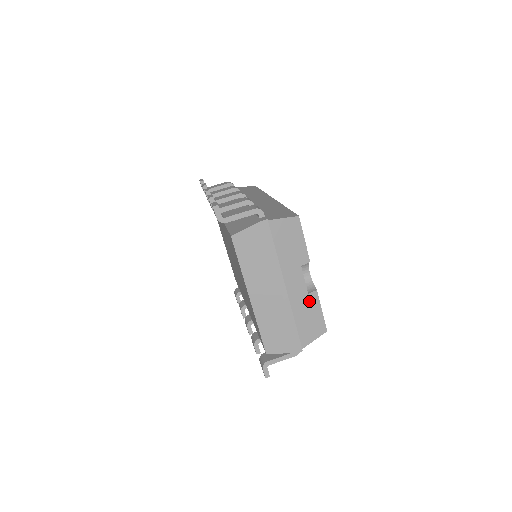
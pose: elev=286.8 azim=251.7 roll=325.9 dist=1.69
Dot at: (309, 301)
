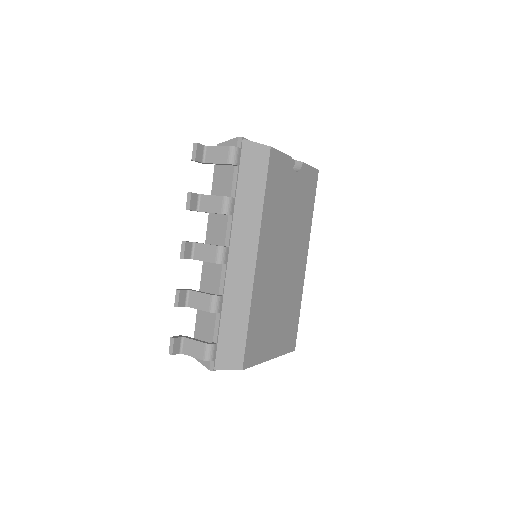
Dot at: occluded
